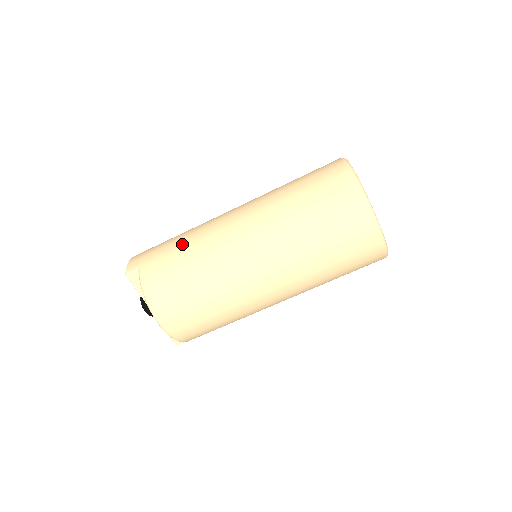
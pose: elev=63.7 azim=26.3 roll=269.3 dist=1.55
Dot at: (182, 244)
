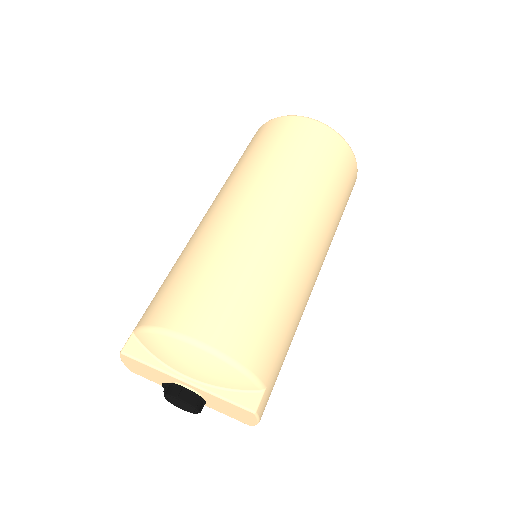
Dot at: occluded
